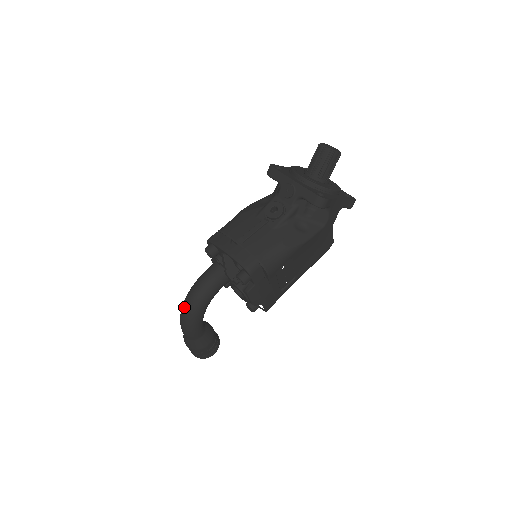
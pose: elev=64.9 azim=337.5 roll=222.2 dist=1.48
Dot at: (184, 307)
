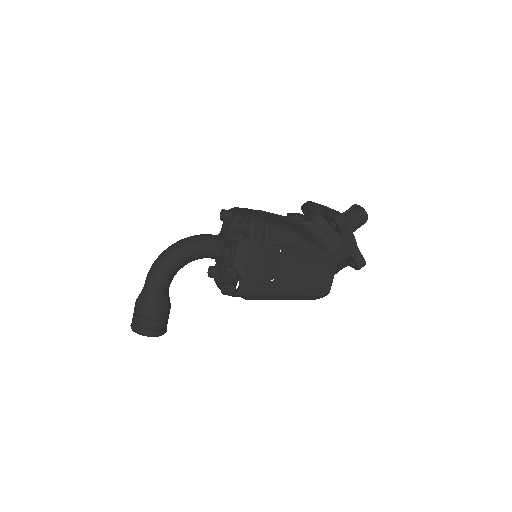
Dot at: (168, 247)
